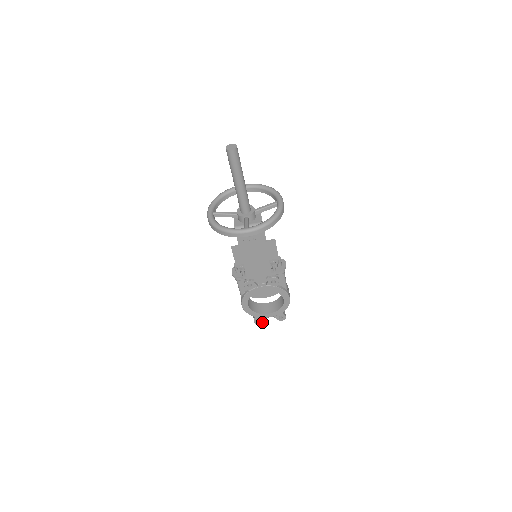
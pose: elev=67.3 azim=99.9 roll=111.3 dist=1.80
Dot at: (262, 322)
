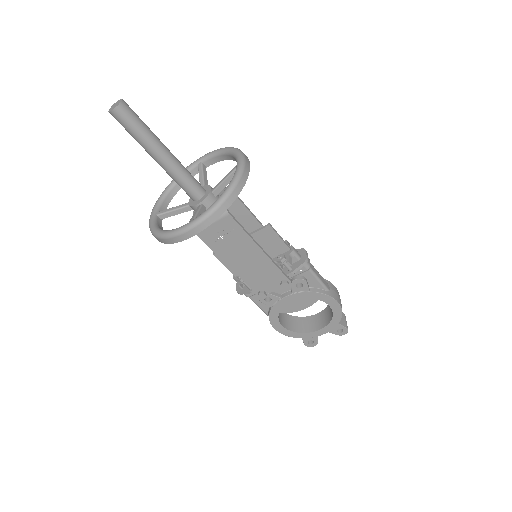
Dot at: (317, 343)
